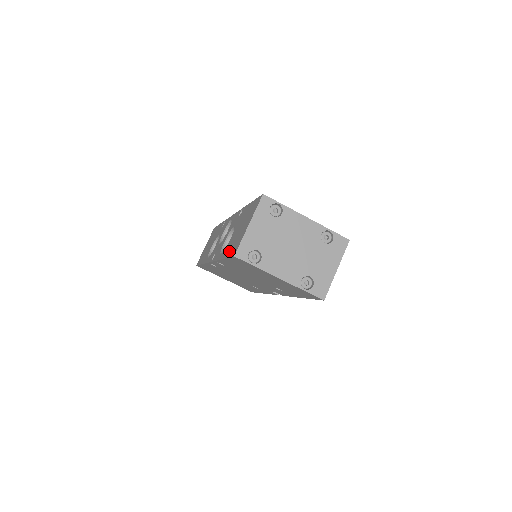
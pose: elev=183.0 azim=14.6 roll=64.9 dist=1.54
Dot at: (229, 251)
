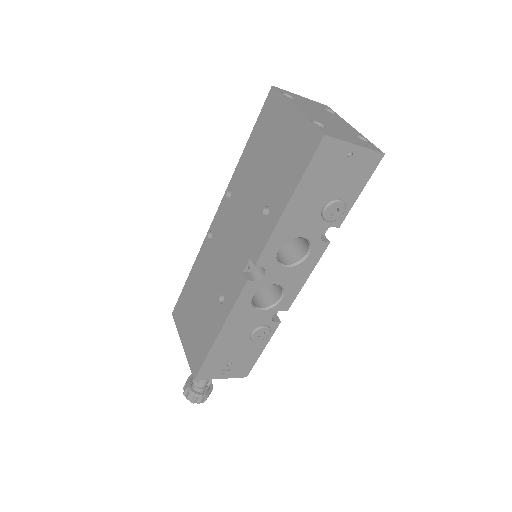
Dot at: occluded
